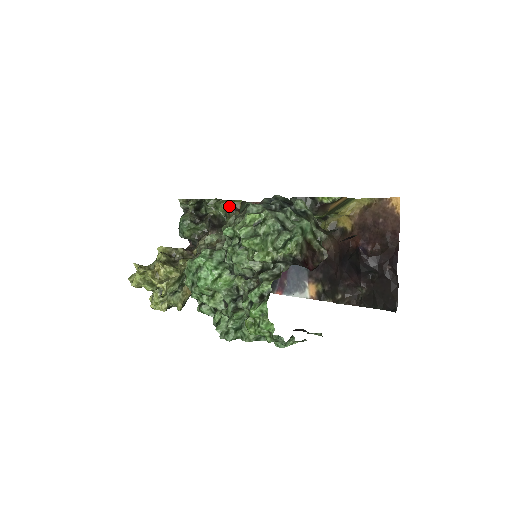
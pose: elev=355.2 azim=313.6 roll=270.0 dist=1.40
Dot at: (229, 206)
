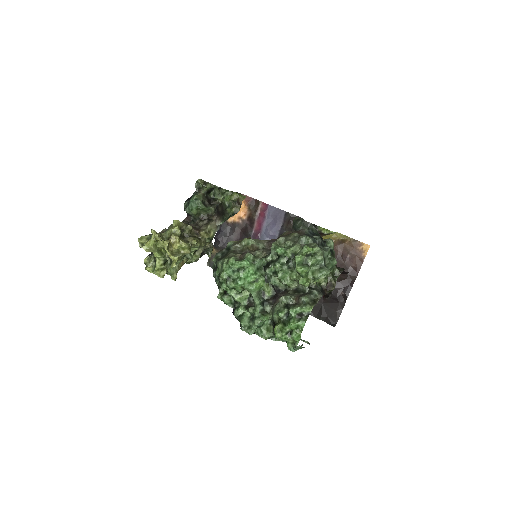
Dot at: (233, 198)
